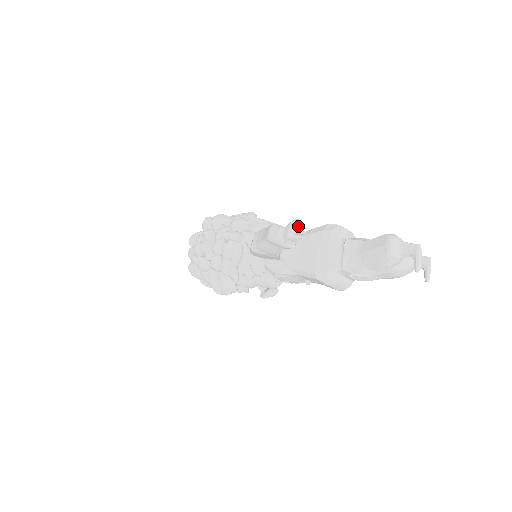
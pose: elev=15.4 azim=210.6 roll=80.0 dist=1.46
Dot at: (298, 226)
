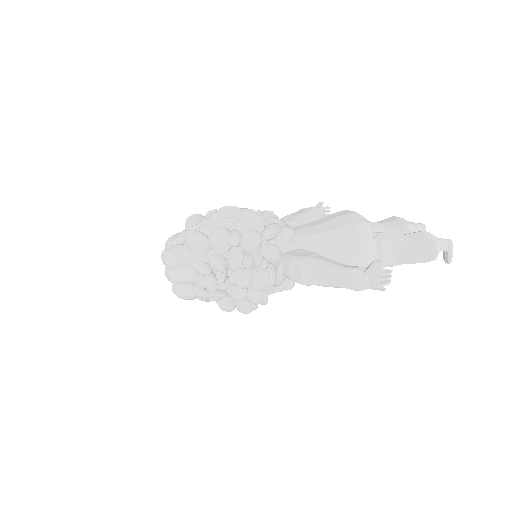
Dot at: (387, 273)
